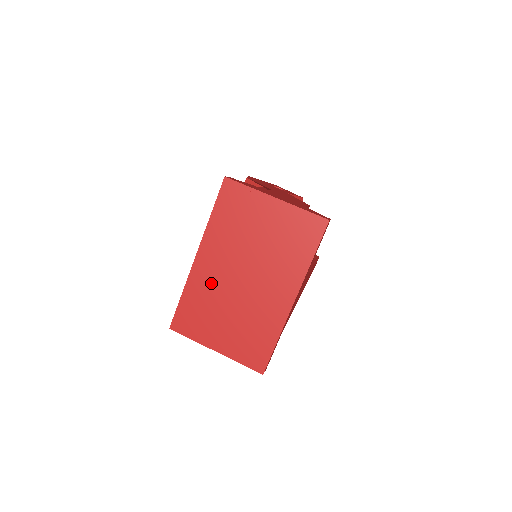
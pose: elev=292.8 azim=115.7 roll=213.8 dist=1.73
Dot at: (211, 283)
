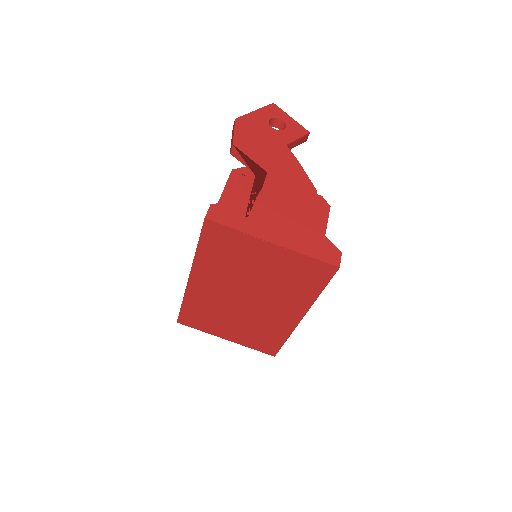
Dot at: (211, 299)
